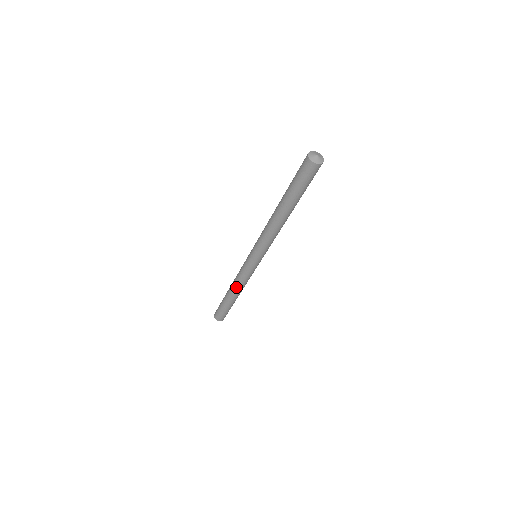
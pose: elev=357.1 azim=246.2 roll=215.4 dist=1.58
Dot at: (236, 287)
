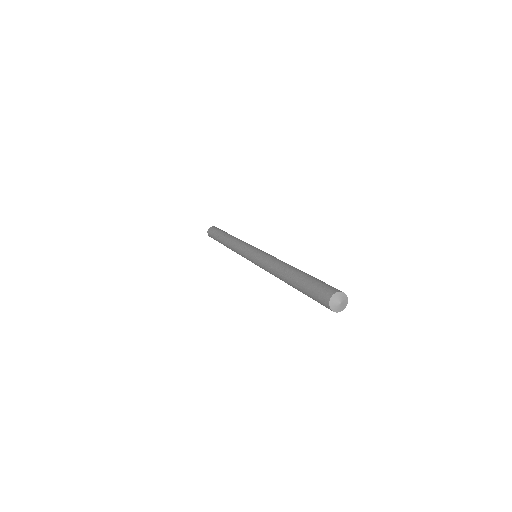
Dot at: (232, 250)
